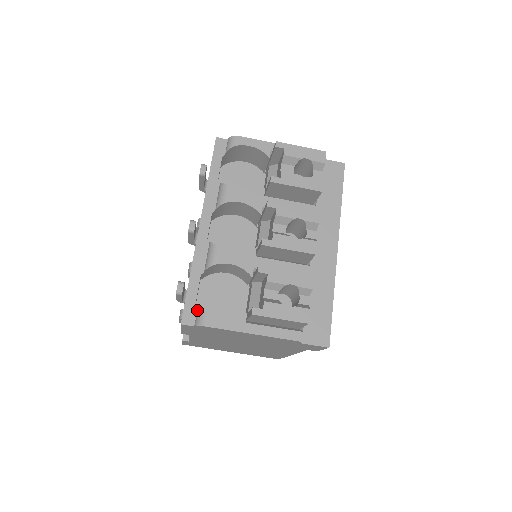
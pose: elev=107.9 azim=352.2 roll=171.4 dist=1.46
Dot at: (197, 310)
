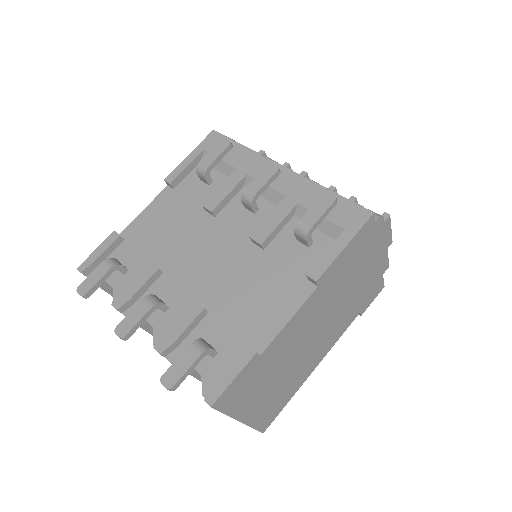
Dot at: occluded
